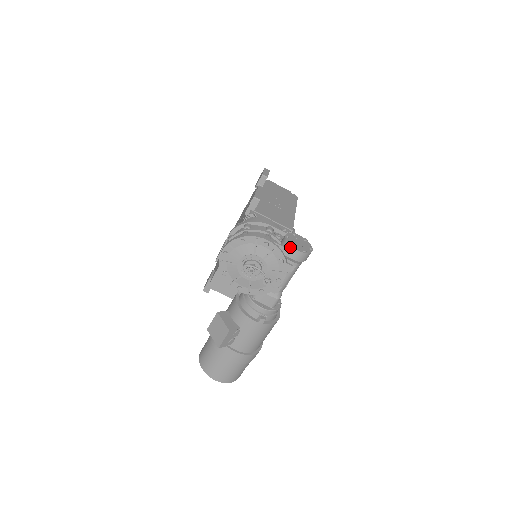
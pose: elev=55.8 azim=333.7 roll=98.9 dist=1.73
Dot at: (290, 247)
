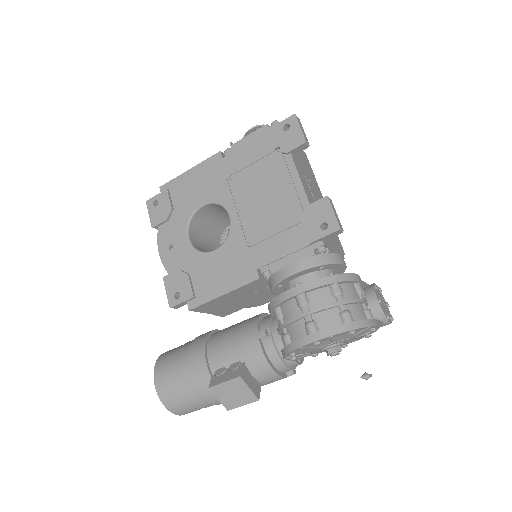
Dot at: (386, 321)
